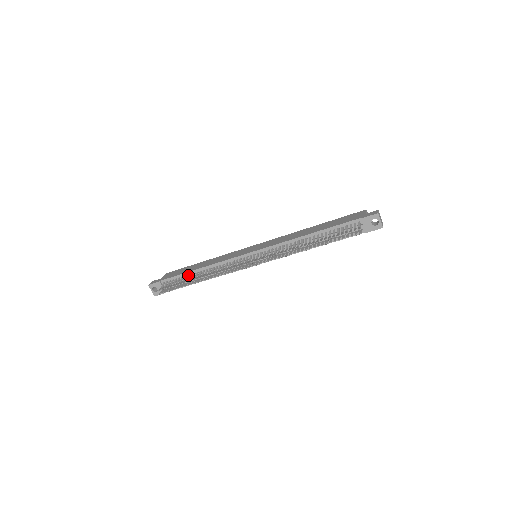
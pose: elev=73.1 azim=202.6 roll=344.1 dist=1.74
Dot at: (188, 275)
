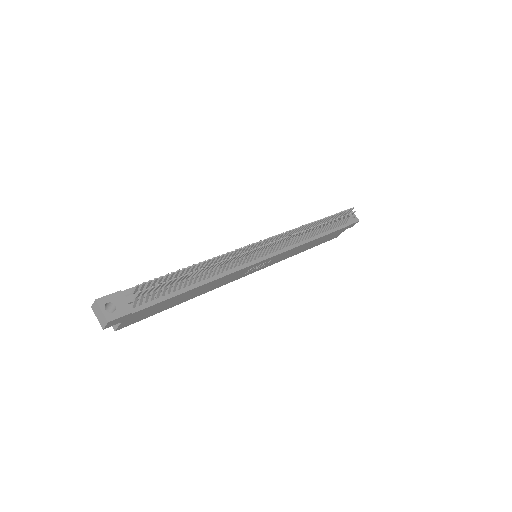
Dot at: occluded
